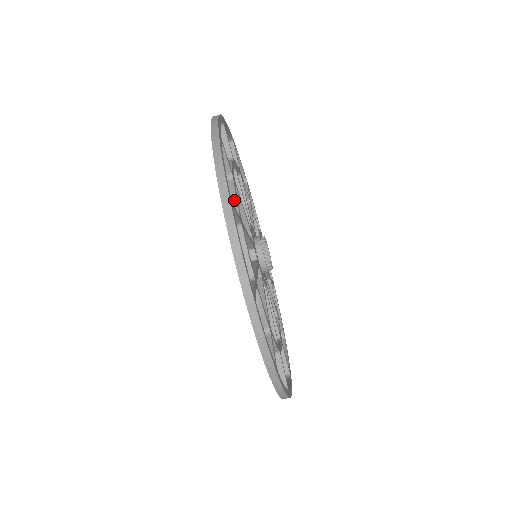
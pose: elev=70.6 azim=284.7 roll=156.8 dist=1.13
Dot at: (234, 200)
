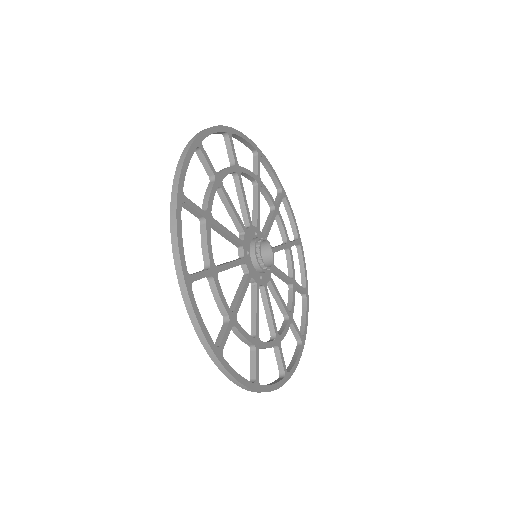
Dot at: (207, 198)
